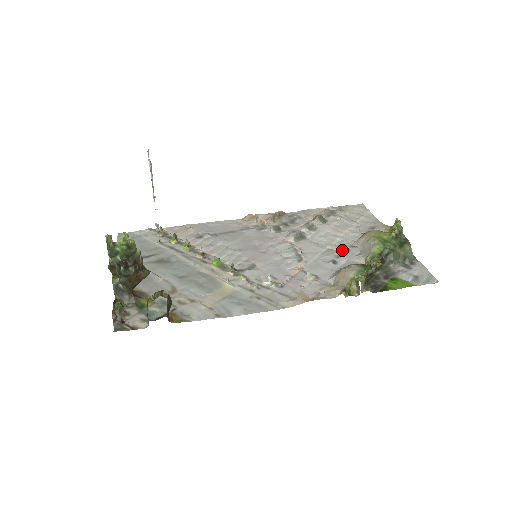
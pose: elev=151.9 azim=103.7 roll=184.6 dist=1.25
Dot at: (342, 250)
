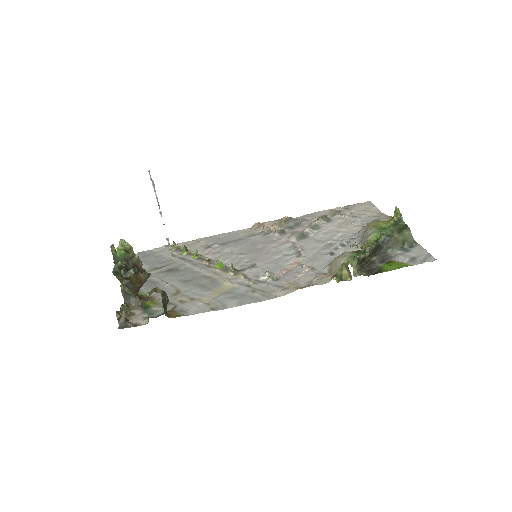
Dot at: (342, 243)
